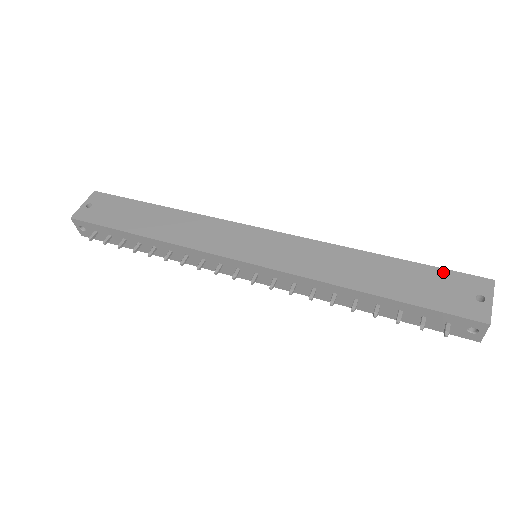
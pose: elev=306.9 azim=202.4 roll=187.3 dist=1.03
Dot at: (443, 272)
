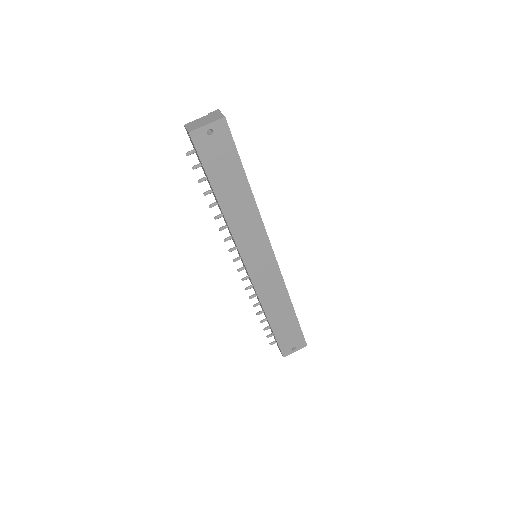
Dot at: (300, 332)
